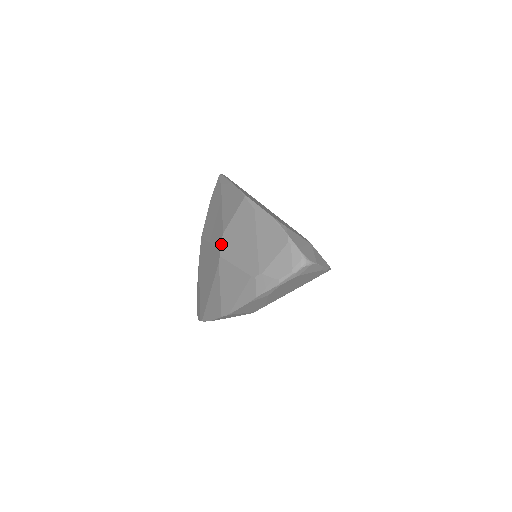
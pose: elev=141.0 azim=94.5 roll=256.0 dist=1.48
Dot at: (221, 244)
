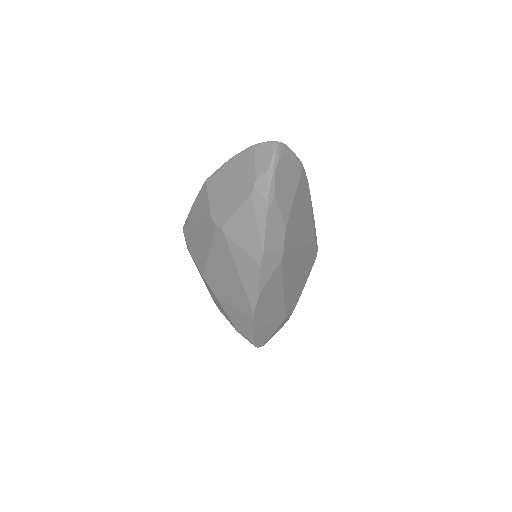
Dot at: (215, 222)
